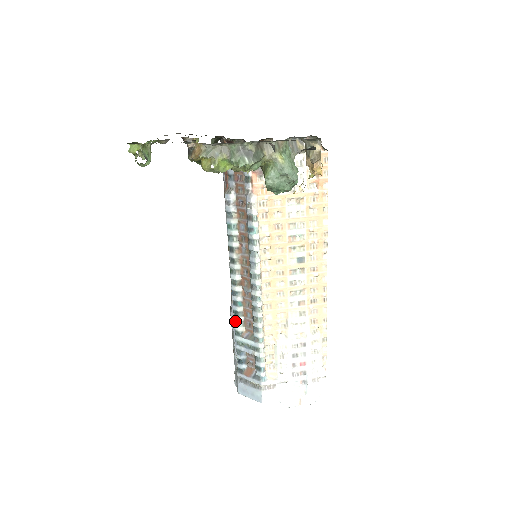
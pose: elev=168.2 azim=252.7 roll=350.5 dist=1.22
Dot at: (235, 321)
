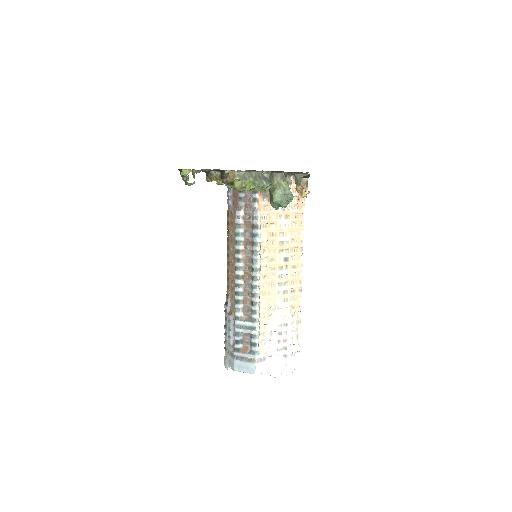
Dot at: (236, 308)
